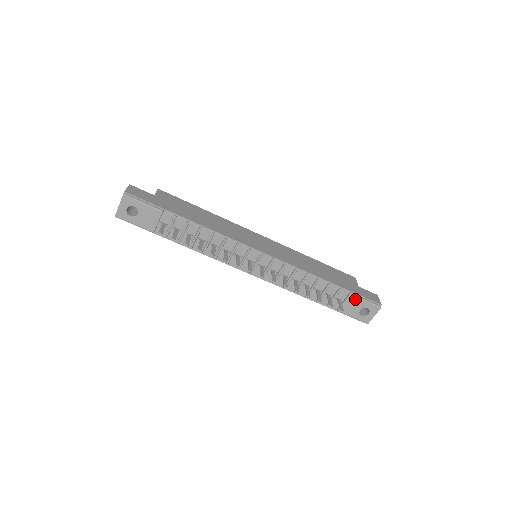
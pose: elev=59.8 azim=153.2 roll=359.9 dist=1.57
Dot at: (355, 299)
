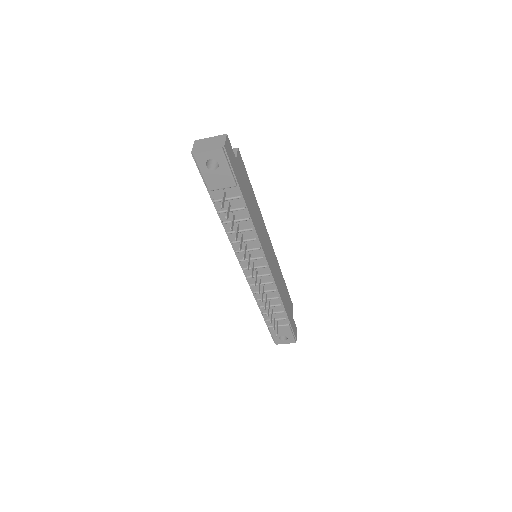
Dot at: (287, 329)
